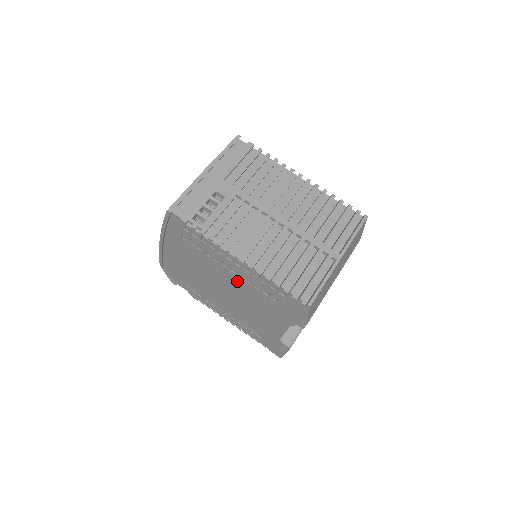
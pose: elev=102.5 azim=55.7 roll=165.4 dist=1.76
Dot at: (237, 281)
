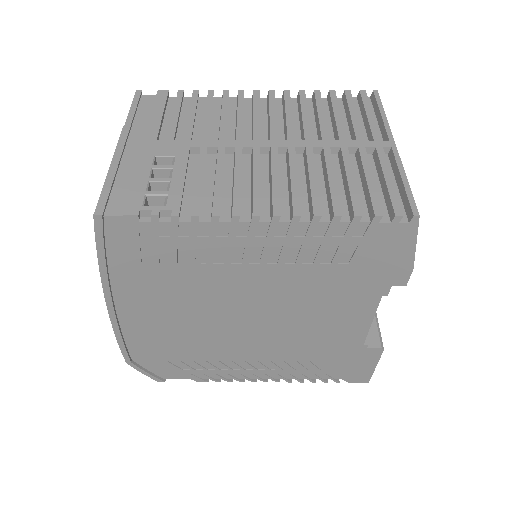
Dot at: (267, 278)
